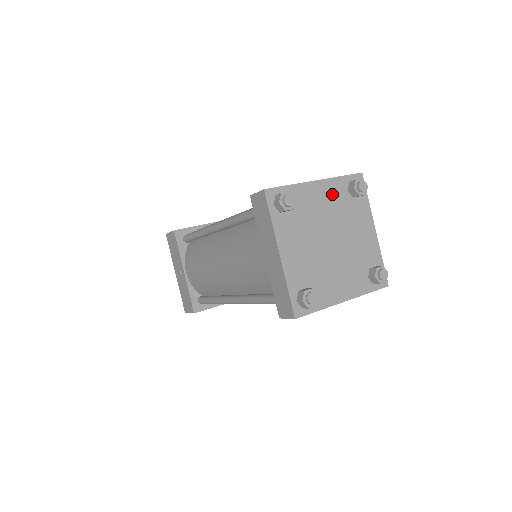
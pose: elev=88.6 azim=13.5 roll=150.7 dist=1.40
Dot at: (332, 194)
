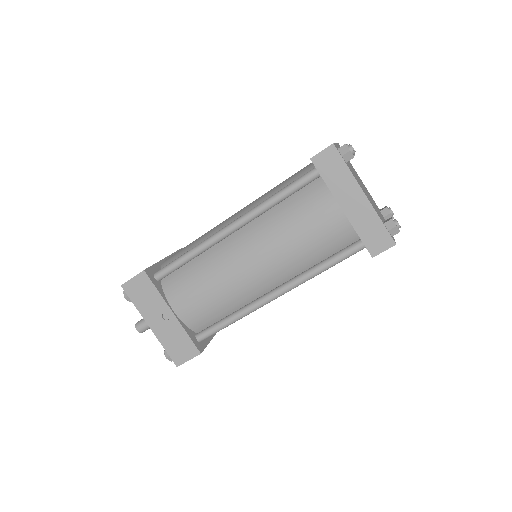
Dot at: occluded
